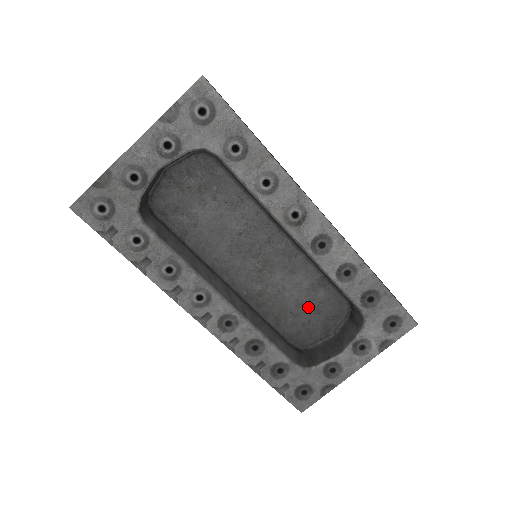
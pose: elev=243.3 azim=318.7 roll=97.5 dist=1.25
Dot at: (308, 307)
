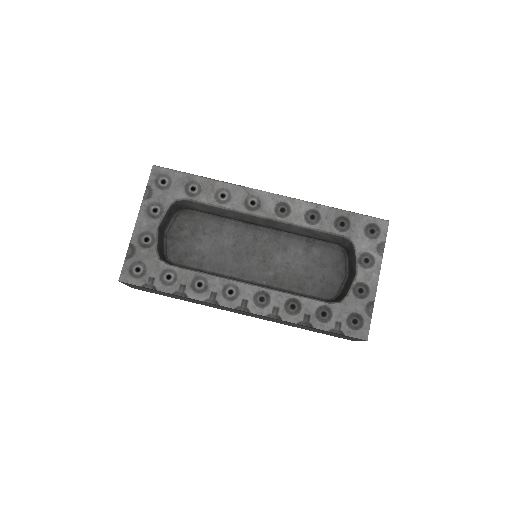
Dot at: (314, 266)
